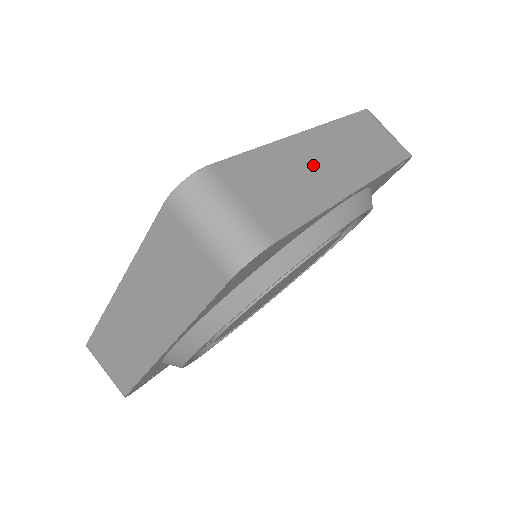
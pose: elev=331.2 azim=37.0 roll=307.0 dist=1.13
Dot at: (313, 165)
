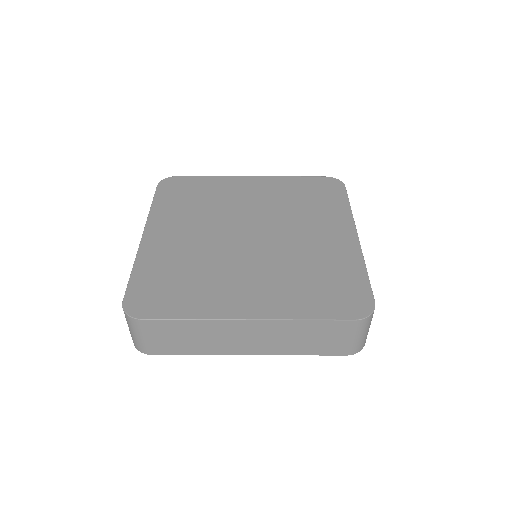
Dot at: (226, 337)
